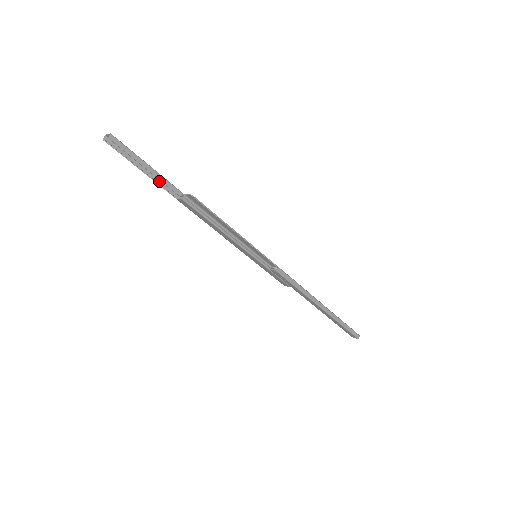
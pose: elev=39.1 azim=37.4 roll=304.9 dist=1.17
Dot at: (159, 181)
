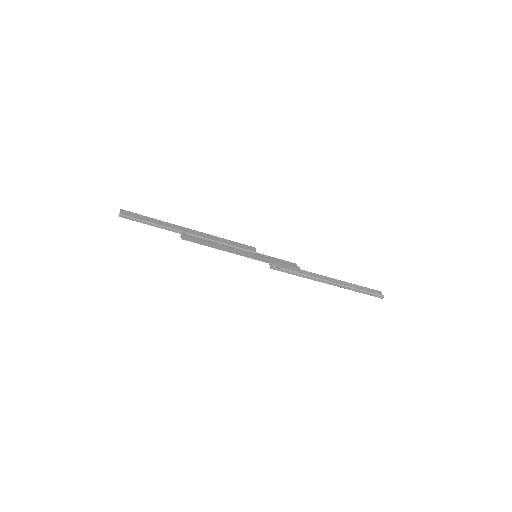
Dot at: (166, 223)
